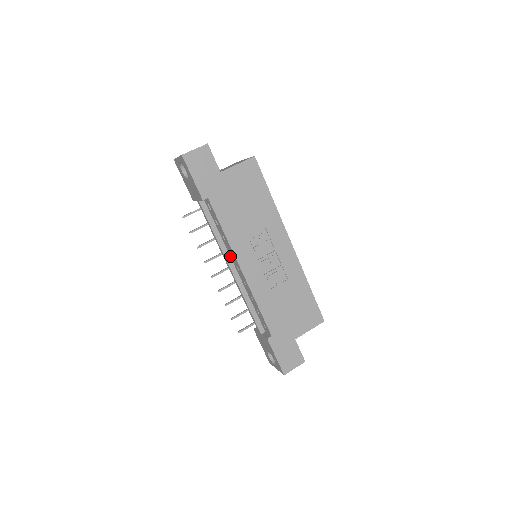
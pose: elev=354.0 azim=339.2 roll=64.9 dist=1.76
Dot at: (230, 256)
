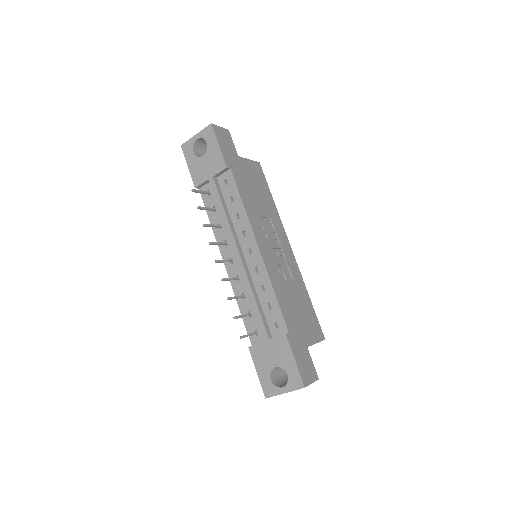
Dot at: (239, 240)
